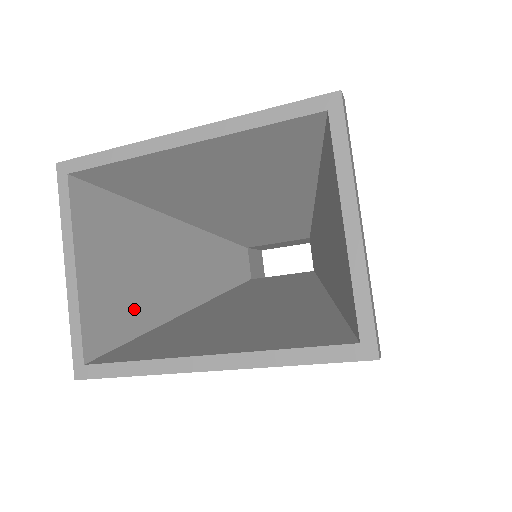
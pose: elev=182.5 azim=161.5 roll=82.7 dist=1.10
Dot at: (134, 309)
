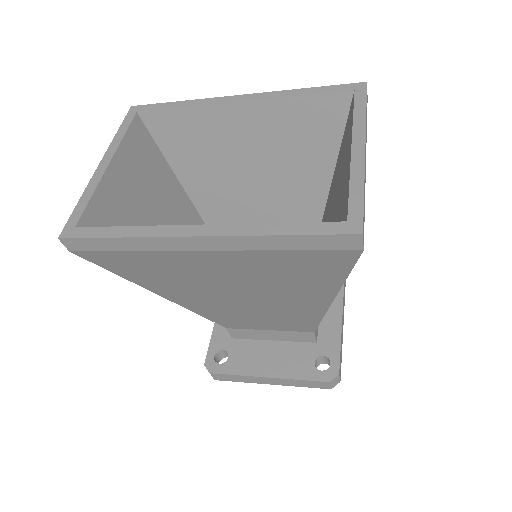
Dot at: occluded
